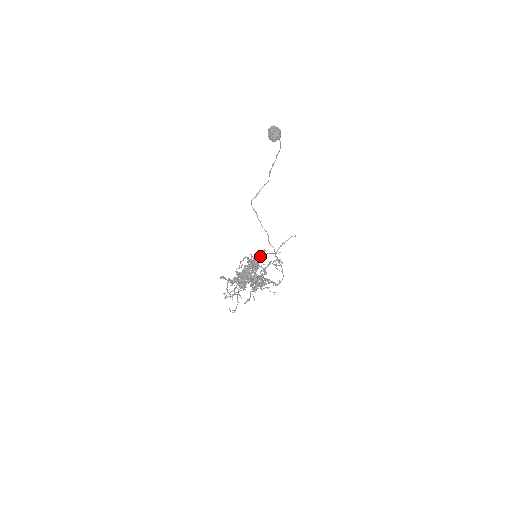
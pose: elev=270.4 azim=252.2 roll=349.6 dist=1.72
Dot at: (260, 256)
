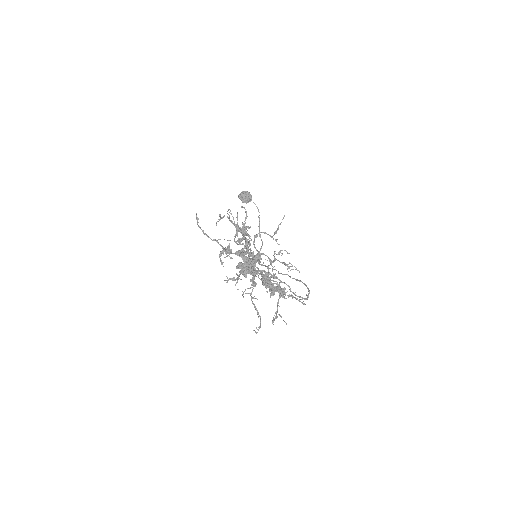
Dot at: occluded
